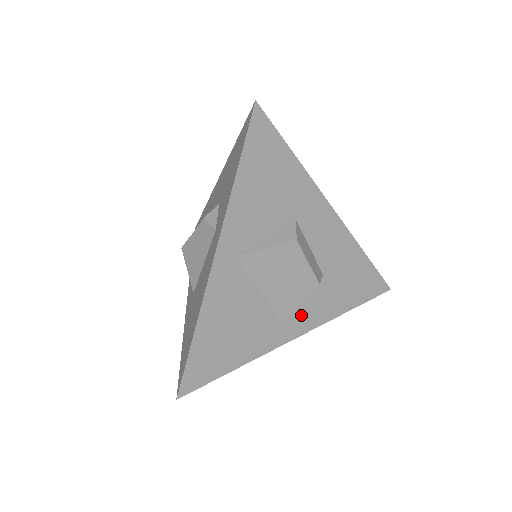
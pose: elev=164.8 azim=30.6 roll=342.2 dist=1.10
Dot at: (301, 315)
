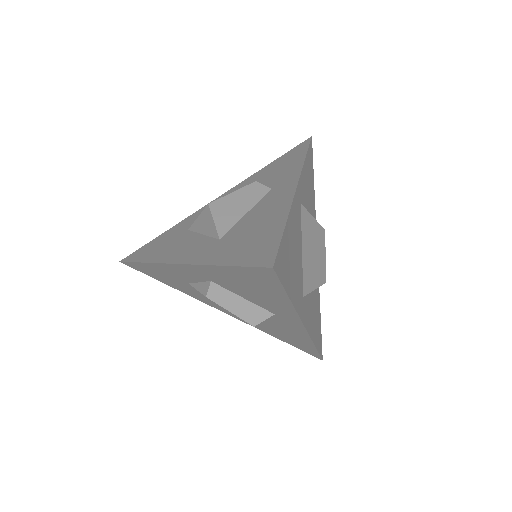
Dot at: (307, 308)
